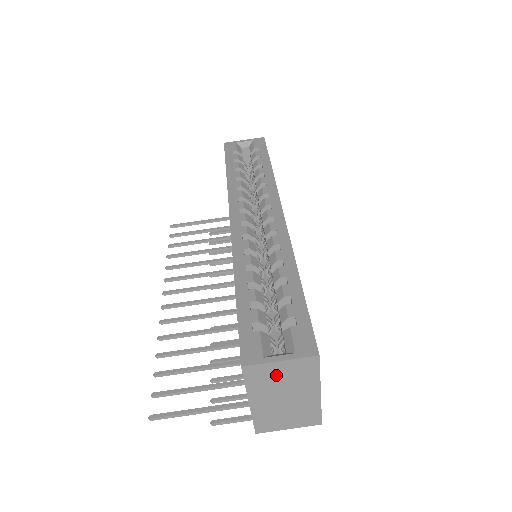
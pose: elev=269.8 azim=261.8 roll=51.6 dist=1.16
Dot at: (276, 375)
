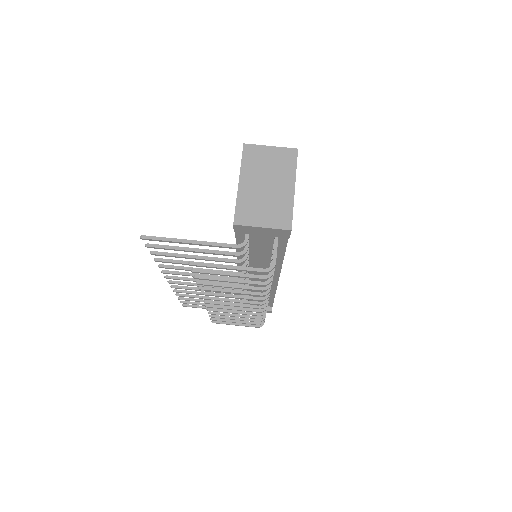
Dot at: (265, 159)
